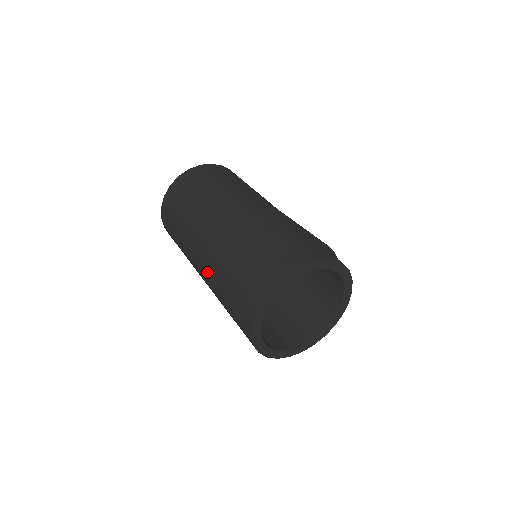
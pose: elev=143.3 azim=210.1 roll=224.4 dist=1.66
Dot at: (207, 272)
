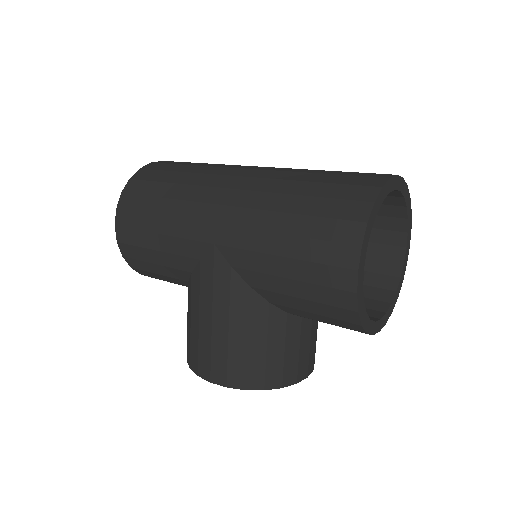
Dot at: (257, 184)
